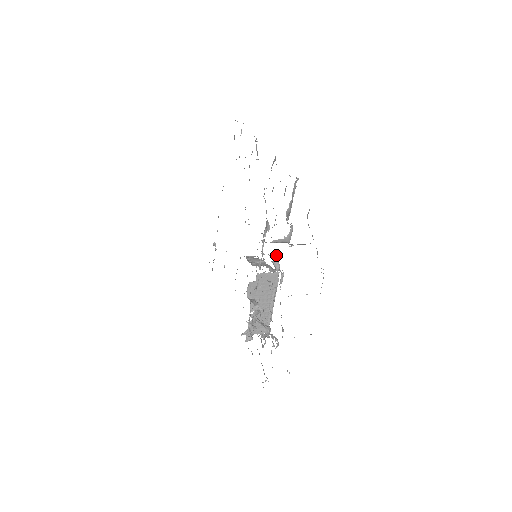
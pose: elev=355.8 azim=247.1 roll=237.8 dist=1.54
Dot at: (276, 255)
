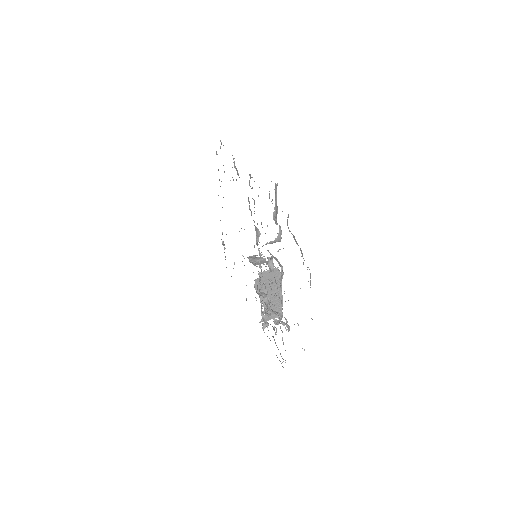
Dot at: (269, 258)
